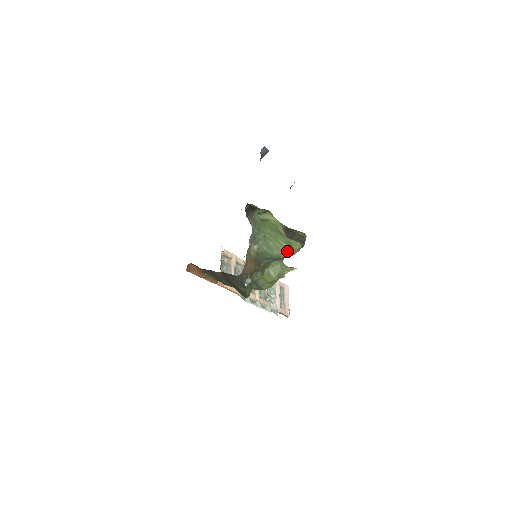
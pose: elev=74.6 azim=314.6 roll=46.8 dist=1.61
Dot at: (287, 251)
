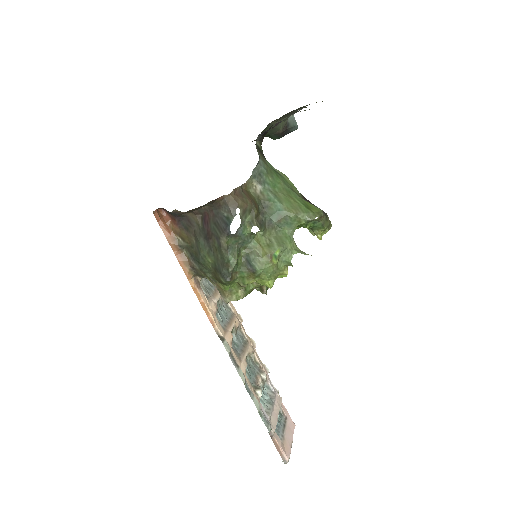
Dot at: (301, 209)
